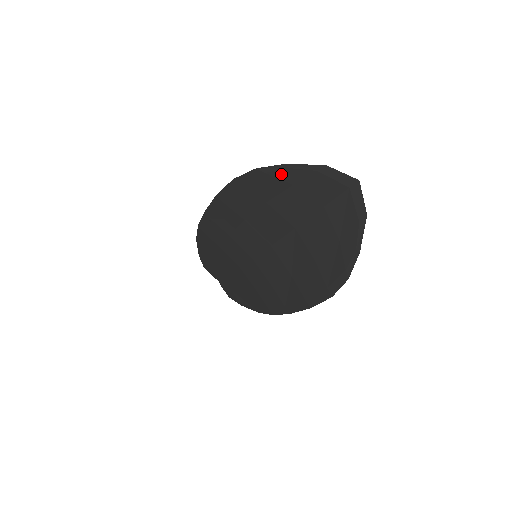
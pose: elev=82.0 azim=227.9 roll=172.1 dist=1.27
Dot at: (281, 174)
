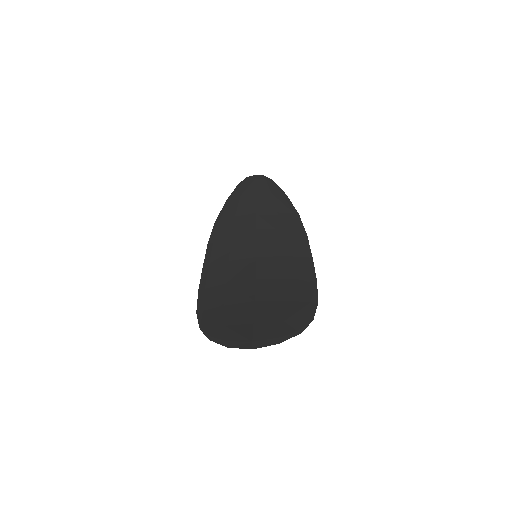
Dot at: (214, 332)
